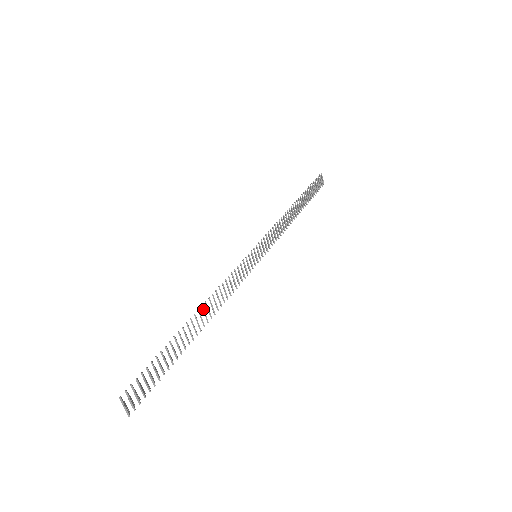
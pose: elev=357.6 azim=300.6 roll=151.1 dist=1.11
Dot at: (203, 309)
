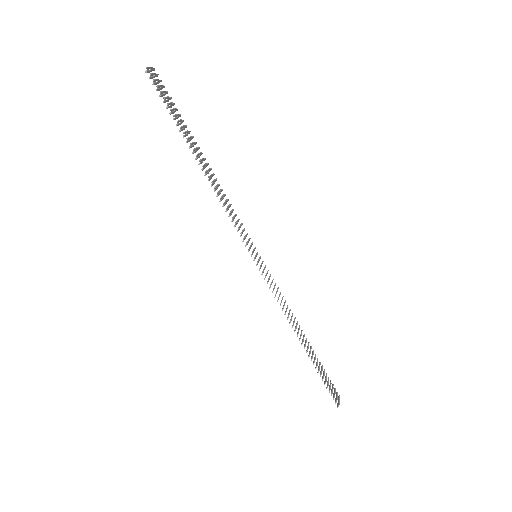
Dot at: (210, 169)
